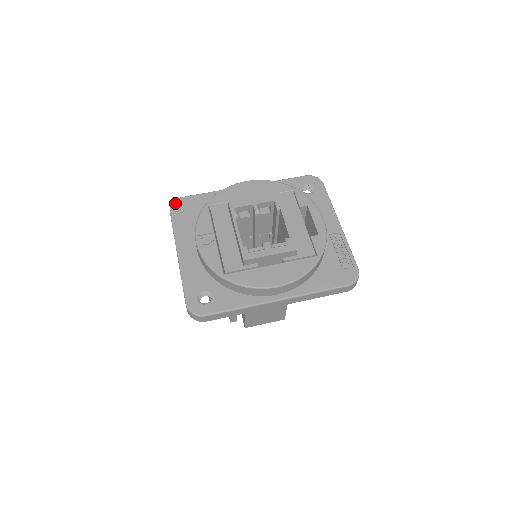
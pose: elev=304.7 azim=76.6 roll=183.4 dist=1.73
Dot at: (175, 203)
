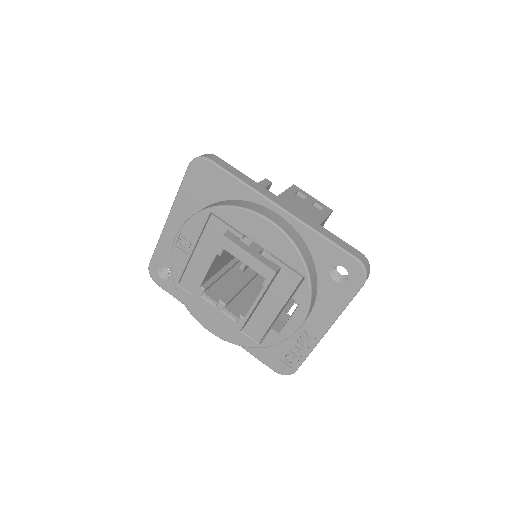
Dot at: (198, 162)
